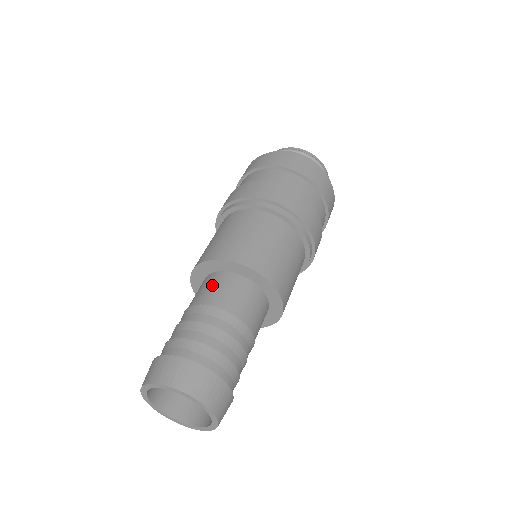
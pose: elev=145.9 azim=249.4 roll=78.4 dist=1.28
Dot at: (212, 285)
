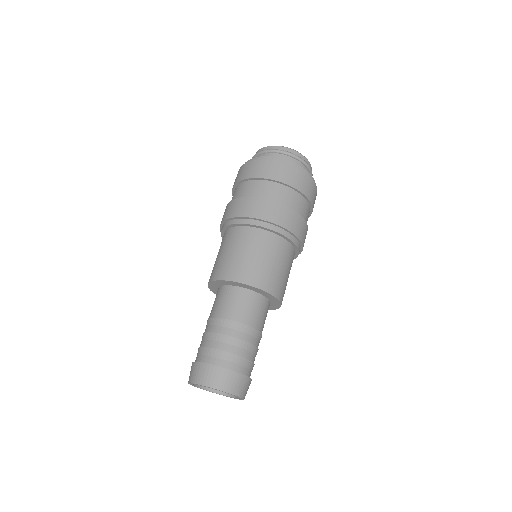
Dot at: (223, 299)
